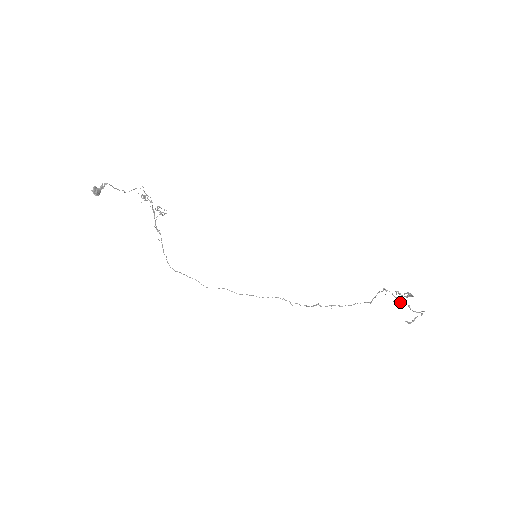
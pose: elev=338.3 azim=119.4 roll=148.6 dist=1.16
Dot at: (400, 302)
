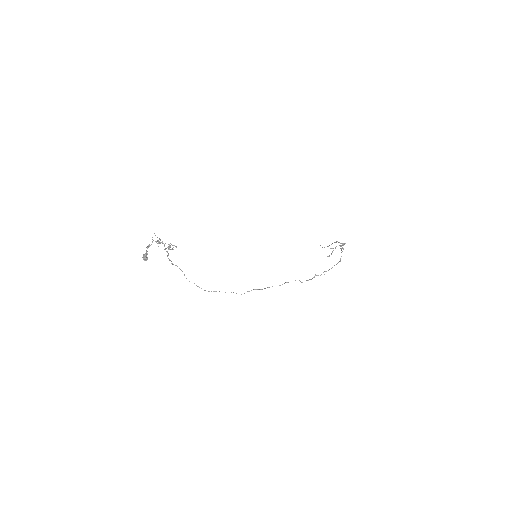
Dot at: occluded
